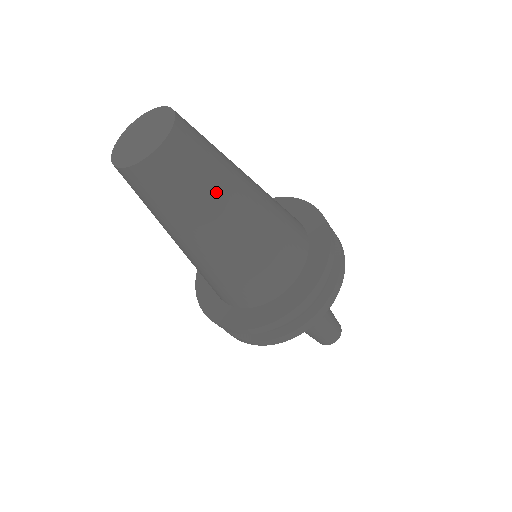
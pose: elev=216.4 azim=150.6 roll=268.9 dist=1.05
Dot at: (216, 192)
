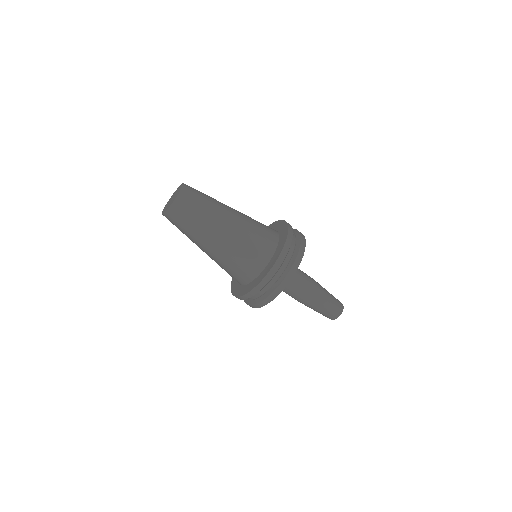
Dot at: (215, 202)
